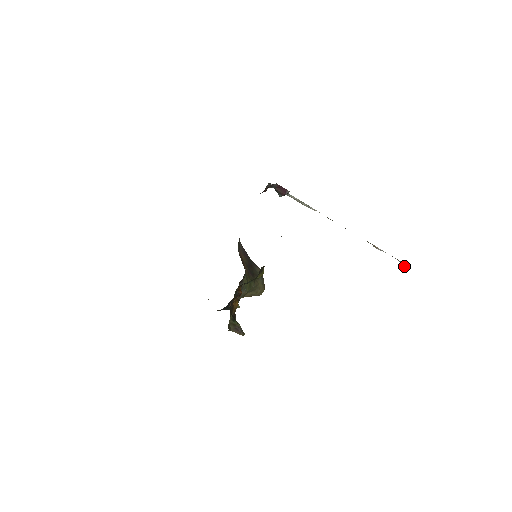
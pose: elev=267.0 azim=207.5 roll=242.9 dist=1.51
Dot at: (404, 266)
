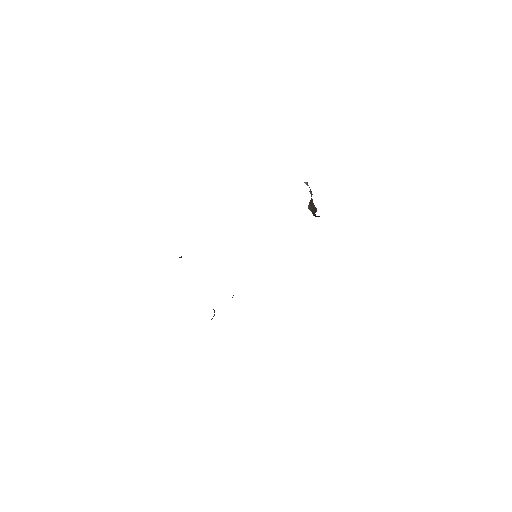
Dot at: (306, 184)
